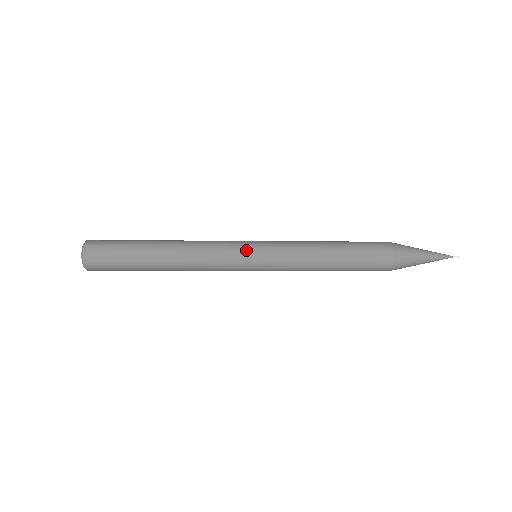
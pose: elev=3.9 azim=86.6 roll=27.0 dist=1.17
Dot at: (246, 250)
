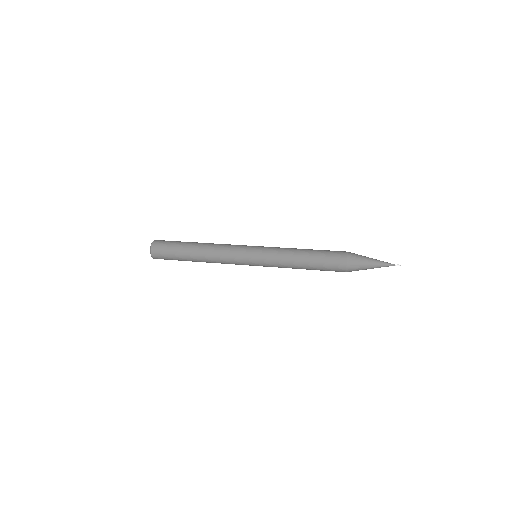
Dot at: (248, 250)
